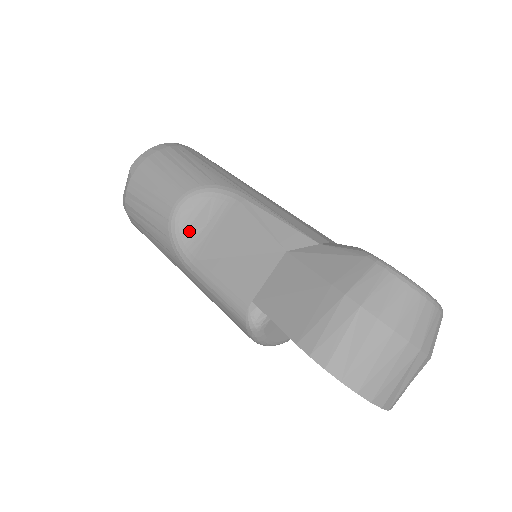
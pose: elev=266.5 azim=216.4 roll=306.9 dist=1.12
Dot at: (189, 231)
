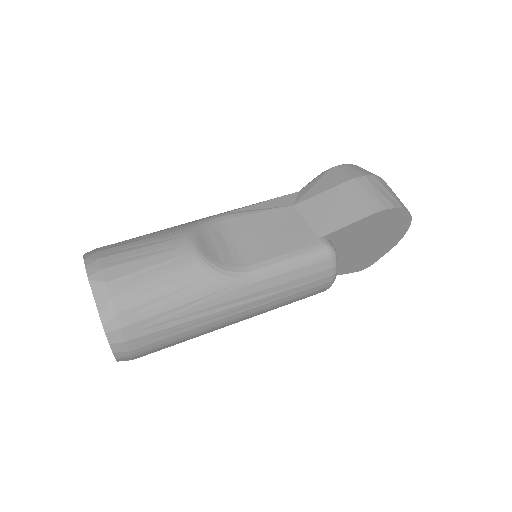
Dot at: (222, 256)
